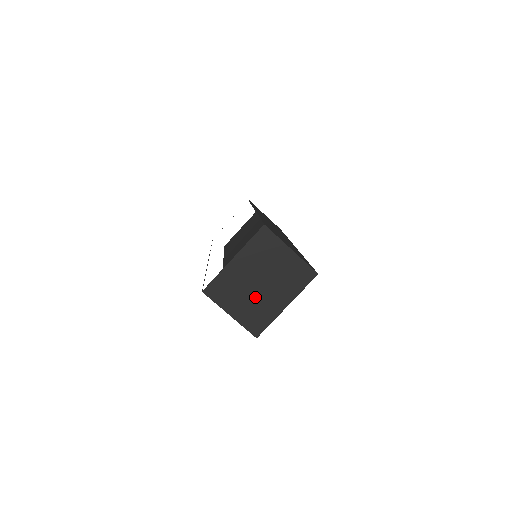
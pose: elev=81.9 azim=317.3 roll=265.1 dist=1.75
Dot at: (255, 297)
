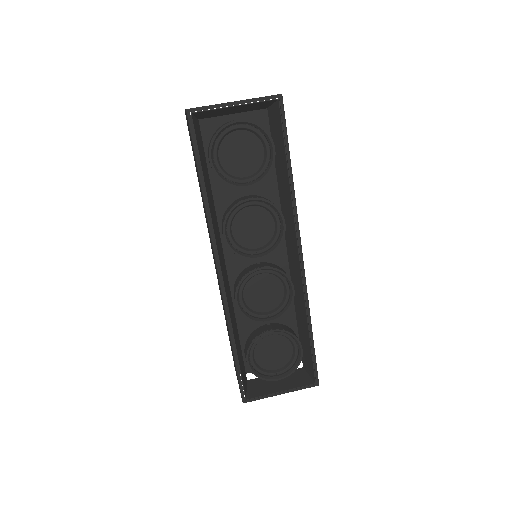
Dot at: occluded
